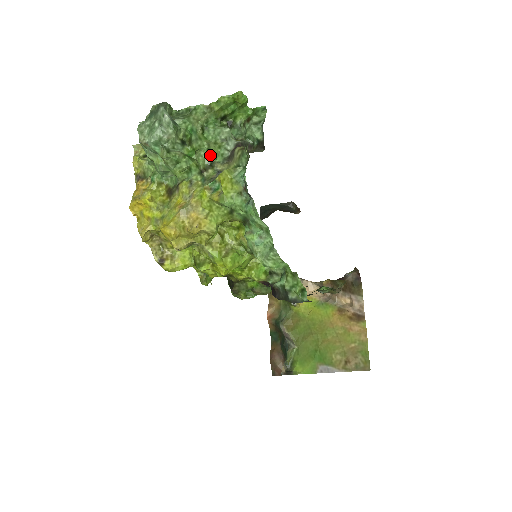
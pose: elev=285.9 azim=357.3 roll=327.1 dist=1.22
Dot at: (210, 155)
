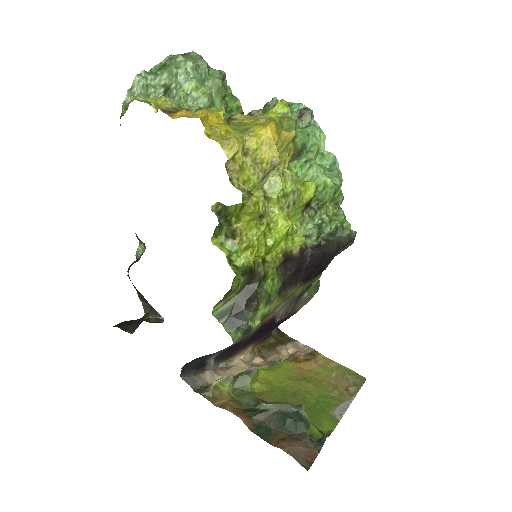
Dot at: occluded
